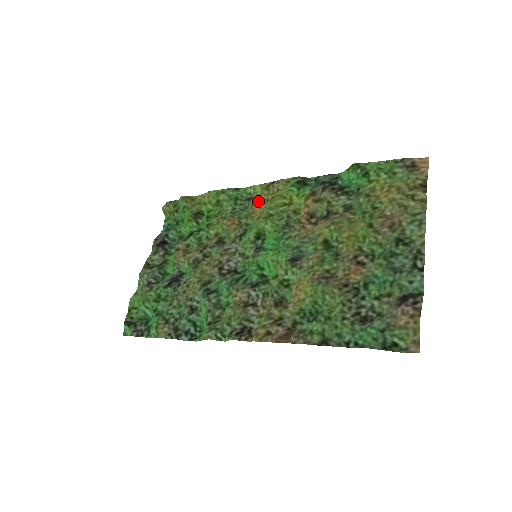
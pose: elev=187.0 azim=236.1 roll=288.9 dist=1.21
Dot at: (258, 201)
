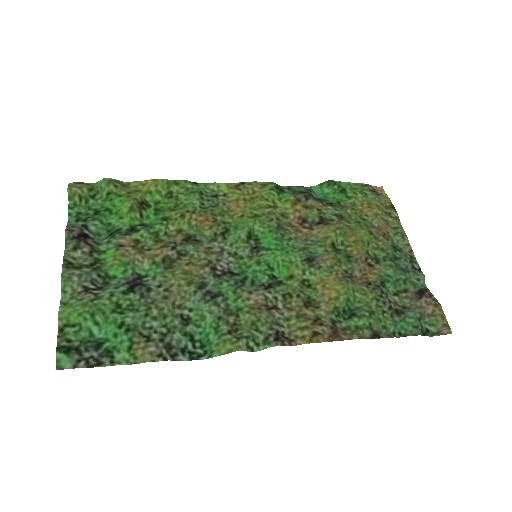
Dot at: (232, 199)
